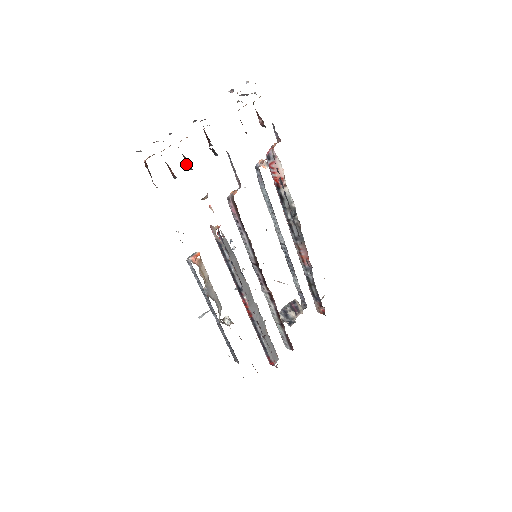
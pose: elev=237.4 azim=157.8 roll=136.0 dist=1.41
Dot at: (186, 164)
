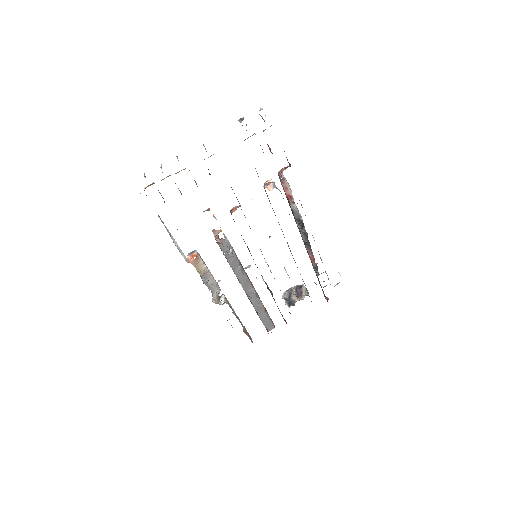
Dot at: occluded
